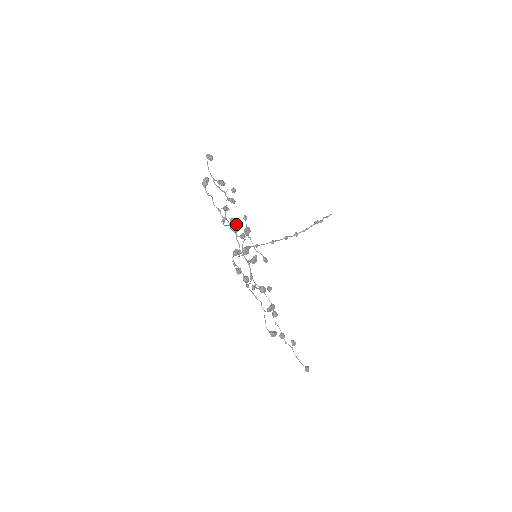
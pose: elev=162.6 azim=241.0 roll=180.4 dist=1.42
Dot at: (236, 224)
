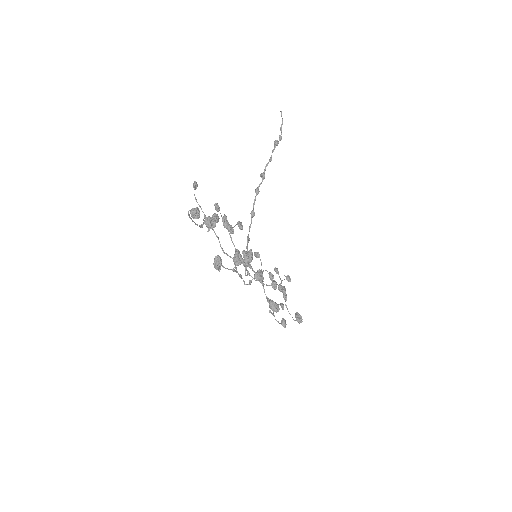
Dot at: (238, 251)
